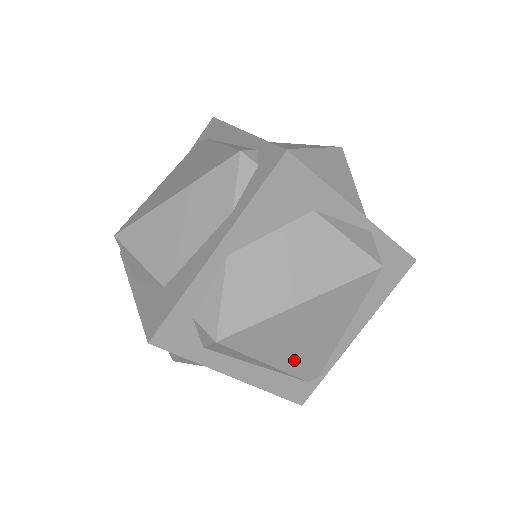
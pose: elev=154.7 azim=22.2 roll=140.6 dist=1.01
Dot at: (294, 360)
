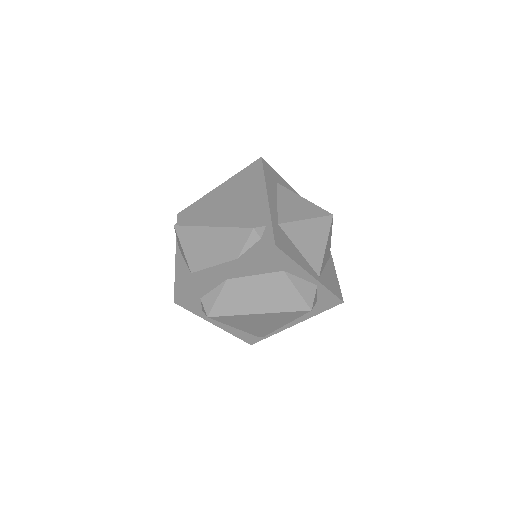
Dot at: (251, 329)
